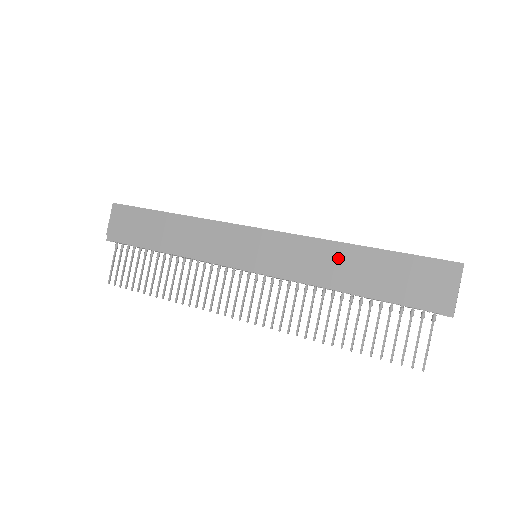
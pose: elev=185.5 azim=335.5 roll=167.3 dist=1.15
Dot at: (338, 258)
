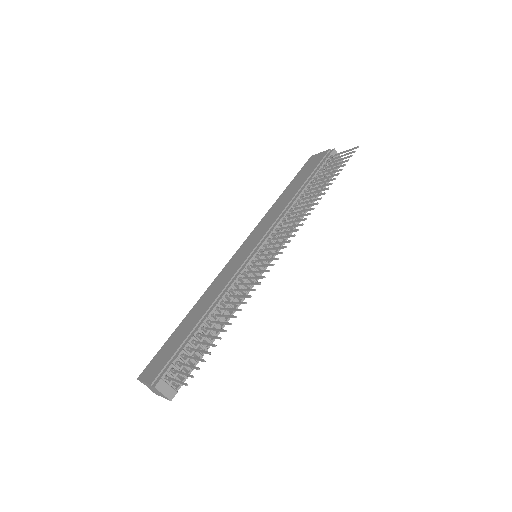
Dot at: (280, 202)
